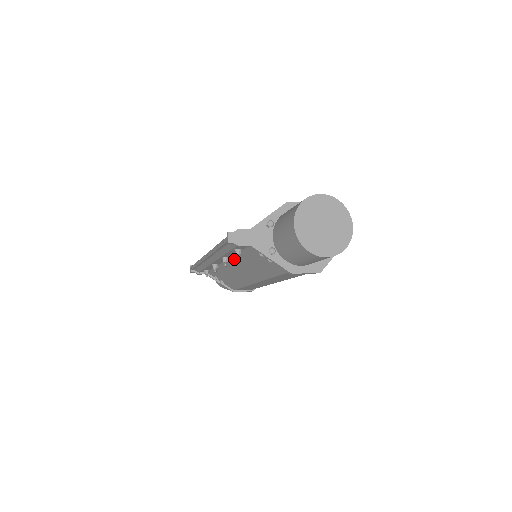
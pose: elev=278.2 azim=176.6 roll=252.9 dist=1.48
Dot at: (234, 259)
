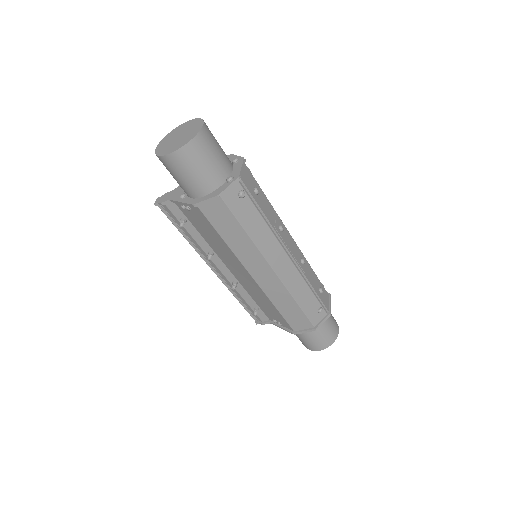
Dot at: (215, 251)
